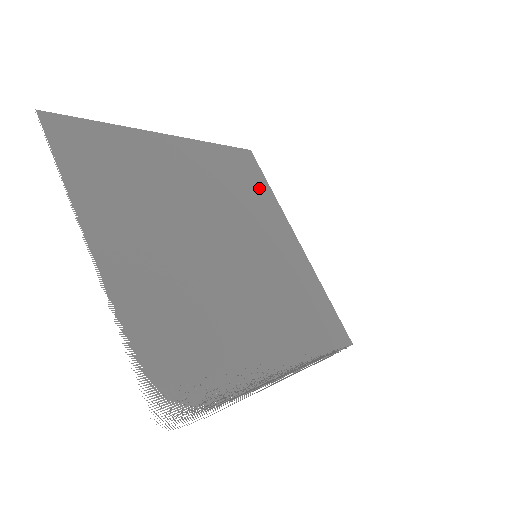
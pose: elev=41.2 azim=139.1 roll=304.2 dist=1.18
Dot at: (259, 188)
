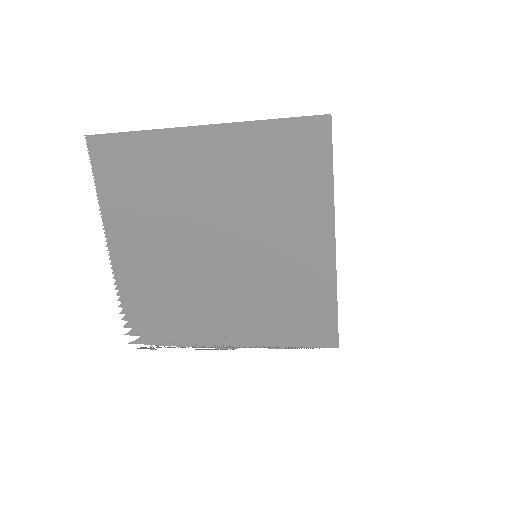
Dot at: (310, 175)
